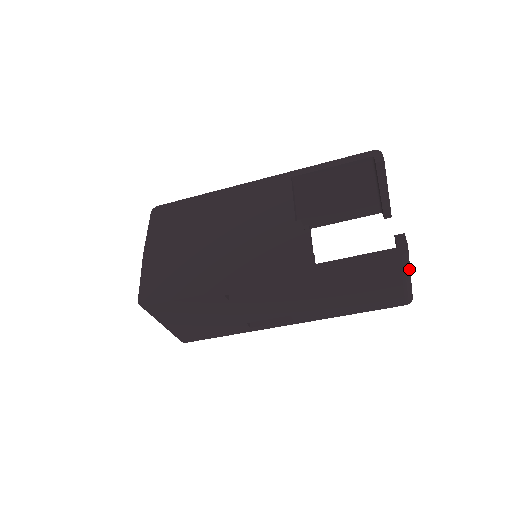
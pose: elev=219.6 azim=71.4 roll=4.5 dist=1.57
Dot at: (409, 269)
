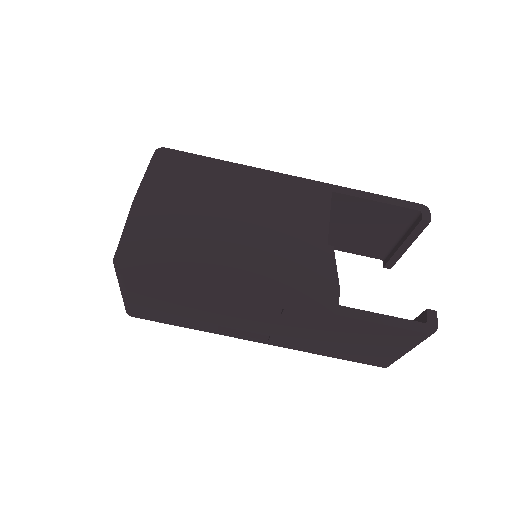
Dot at: occluded
